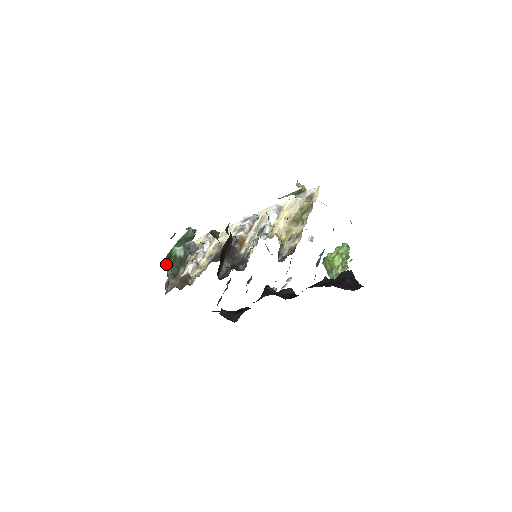
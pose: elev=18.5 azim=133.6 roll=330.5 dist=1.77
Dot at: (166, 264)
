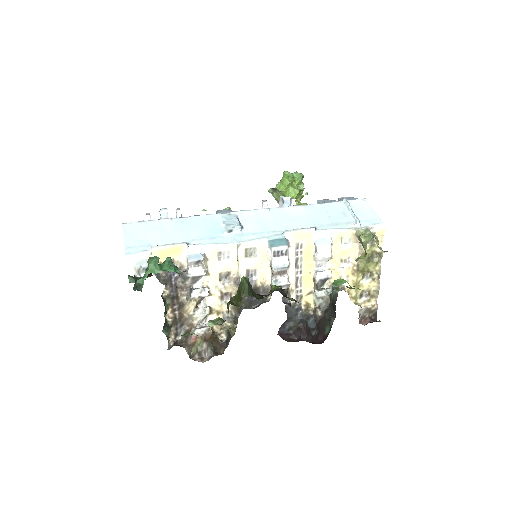
Dot at: occluded
